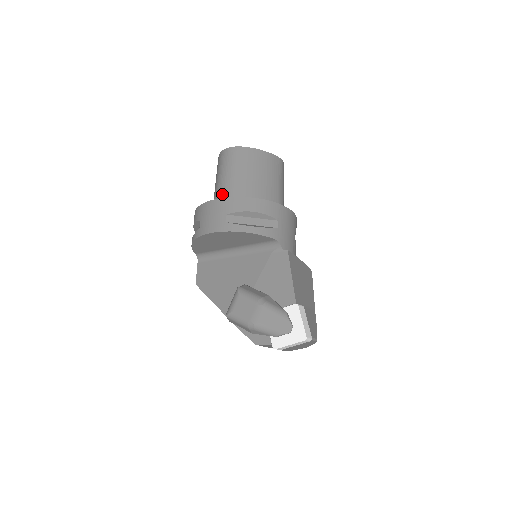
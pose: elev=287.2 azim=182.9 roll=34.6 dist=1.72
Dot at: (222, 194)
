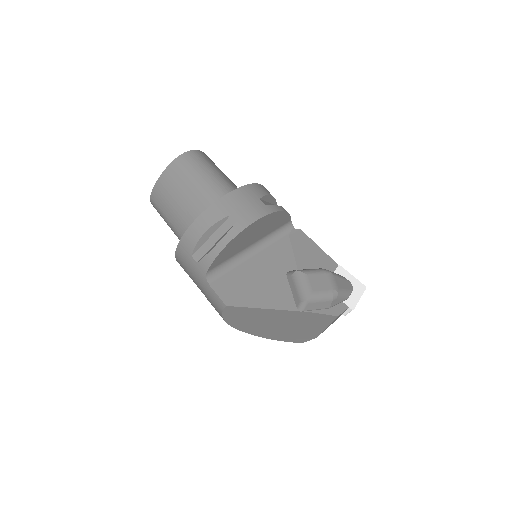
Dot at: (221, 191)
